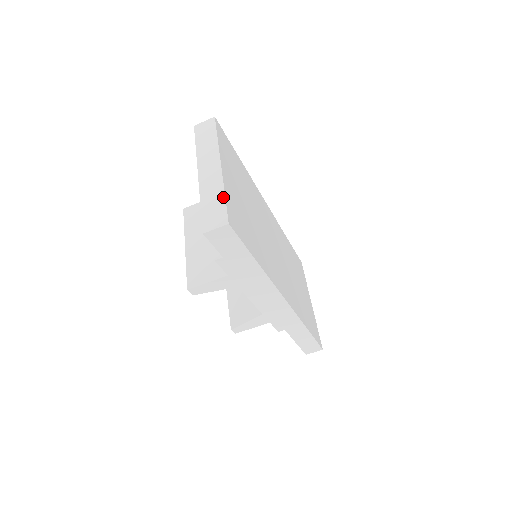
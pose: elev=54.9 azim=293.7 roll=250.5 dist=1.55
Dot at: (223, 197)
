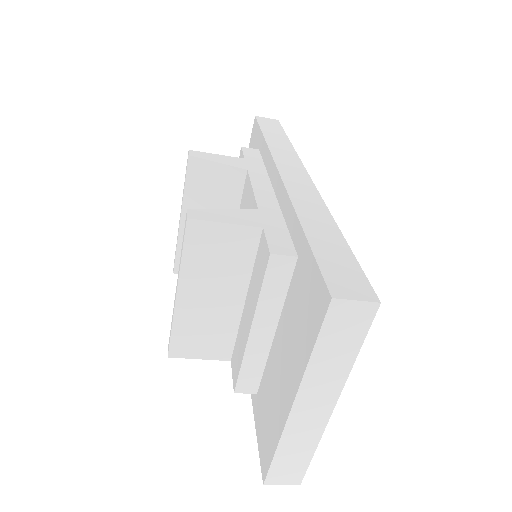
Dot at: (311, 455)
